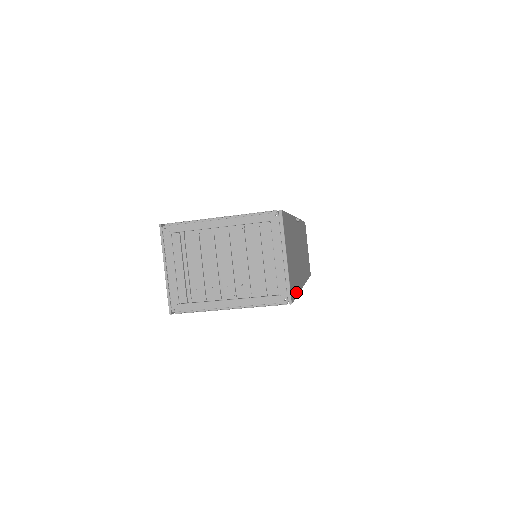
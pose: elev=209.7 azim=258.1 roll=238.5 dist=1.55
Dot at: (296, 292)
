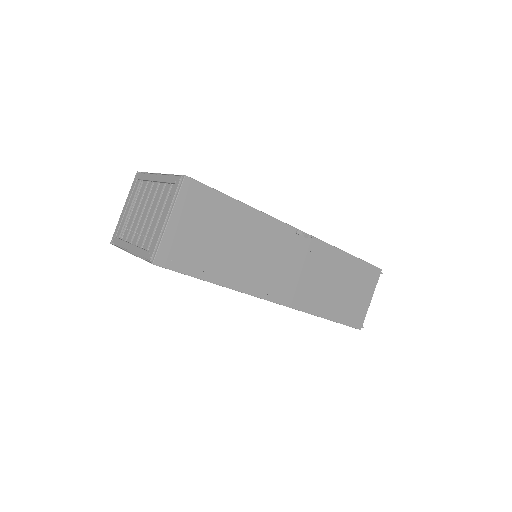
Dot at: (202, 275)
